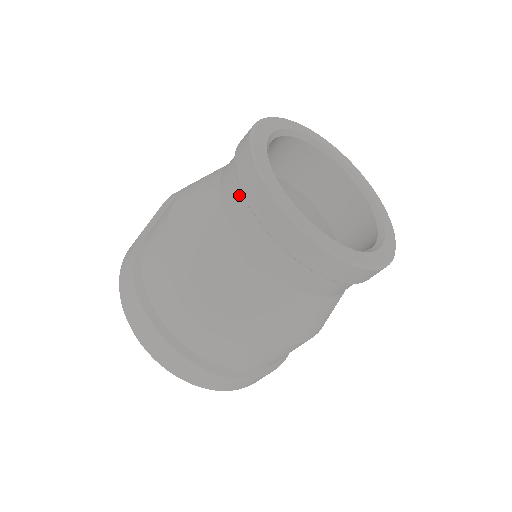
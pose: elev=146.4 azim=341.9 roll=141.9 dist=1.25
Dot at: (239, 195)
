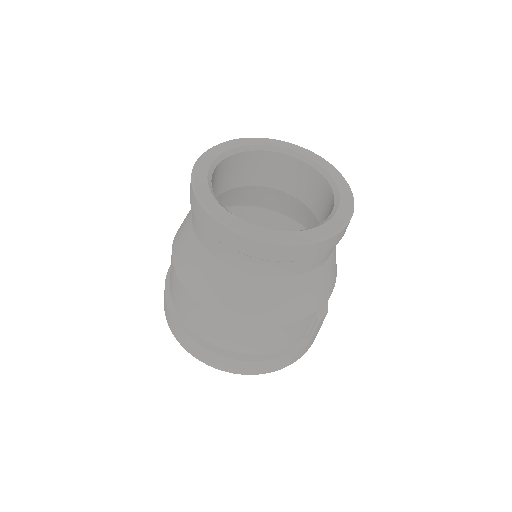
Dot at: occluded
